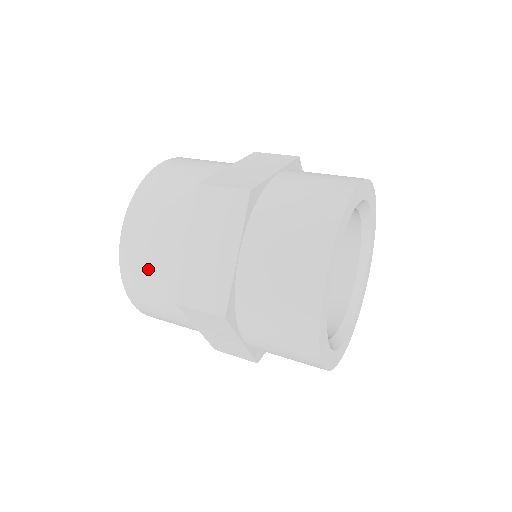
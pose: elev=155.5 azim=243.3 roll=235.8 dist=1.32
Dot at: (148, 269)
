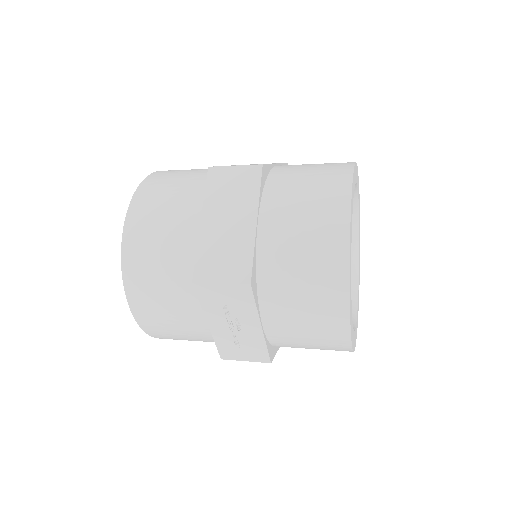
Dot at: (156, 258)
